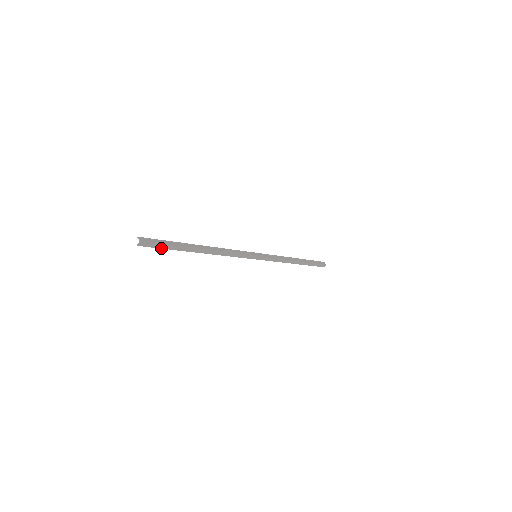
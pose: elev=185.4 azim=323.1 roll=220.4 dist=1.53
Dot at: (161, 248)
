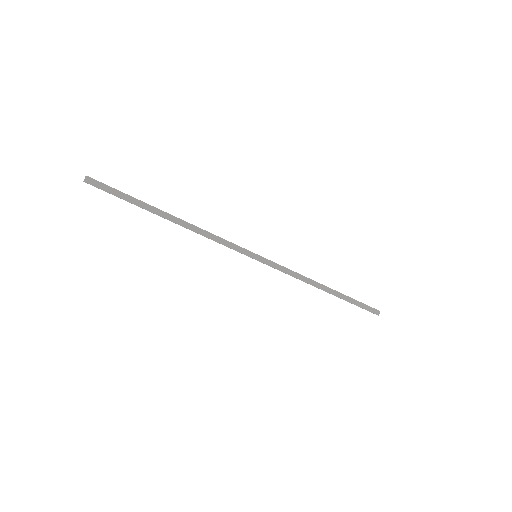
Dot at: occluded
